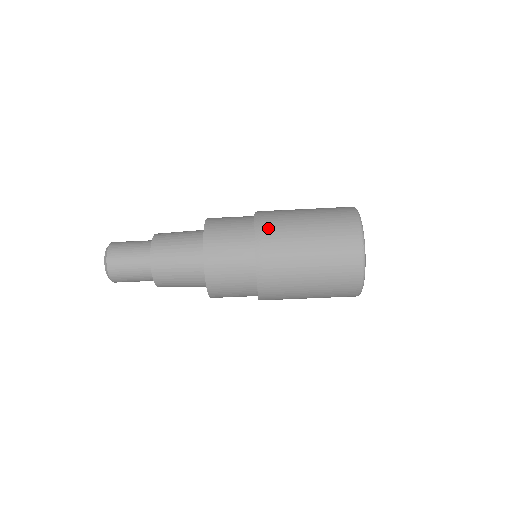
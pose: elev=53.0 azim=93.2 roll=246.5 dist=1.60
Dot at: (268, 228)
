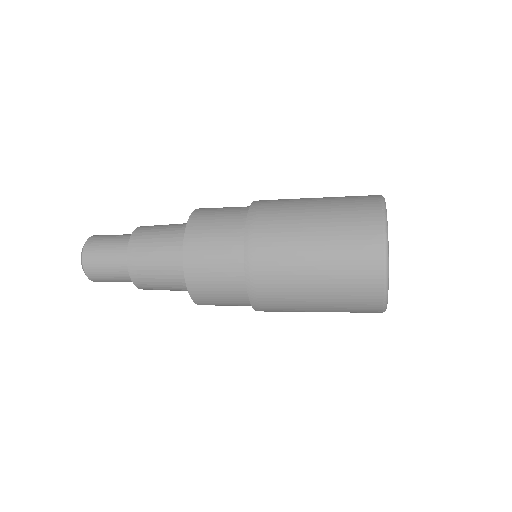
Dot at: (262, 274)
